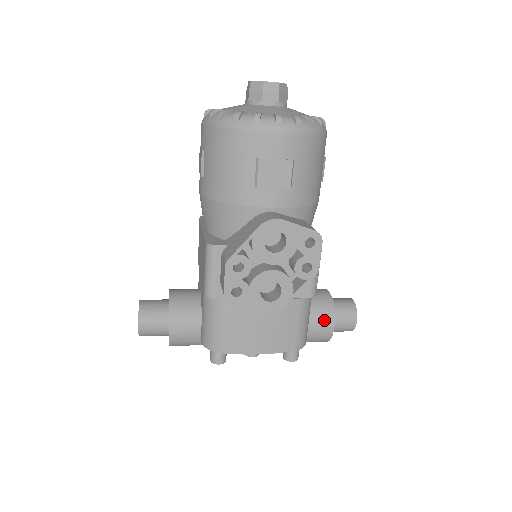
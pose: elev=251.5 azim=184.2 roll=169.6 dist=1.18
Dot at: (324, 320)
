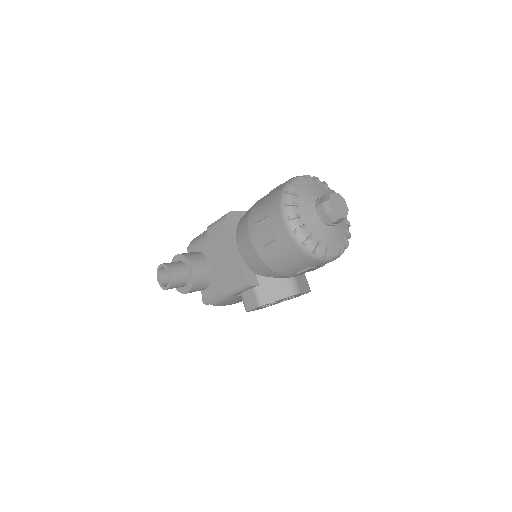
Dot at: occluded
